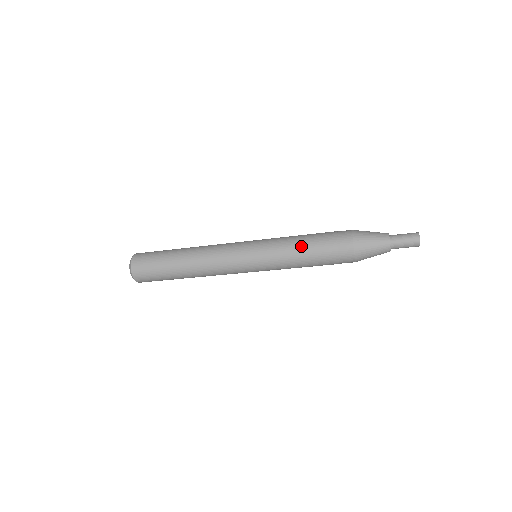
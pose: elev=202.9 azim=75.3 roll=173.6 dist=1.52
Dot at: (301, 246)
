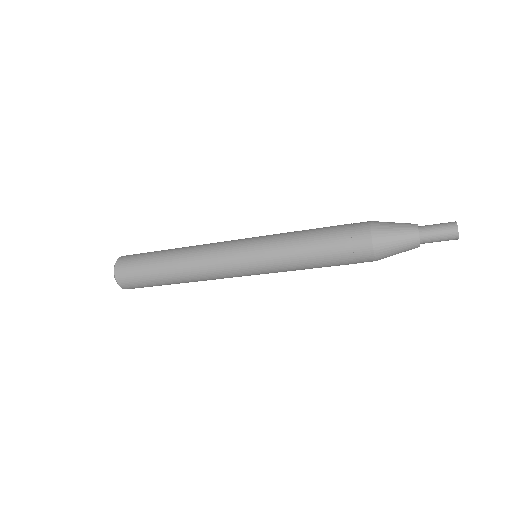
Dot at: (308, 249)
